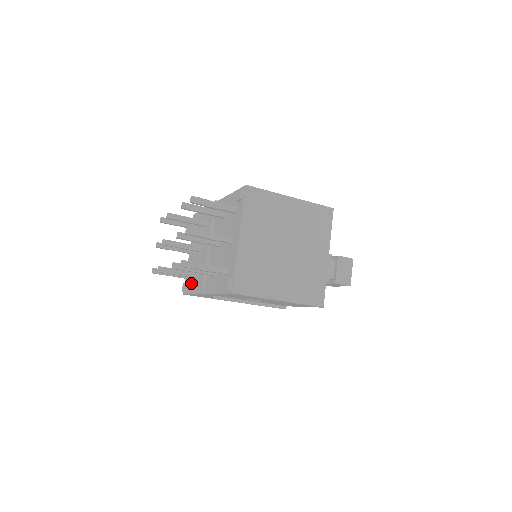
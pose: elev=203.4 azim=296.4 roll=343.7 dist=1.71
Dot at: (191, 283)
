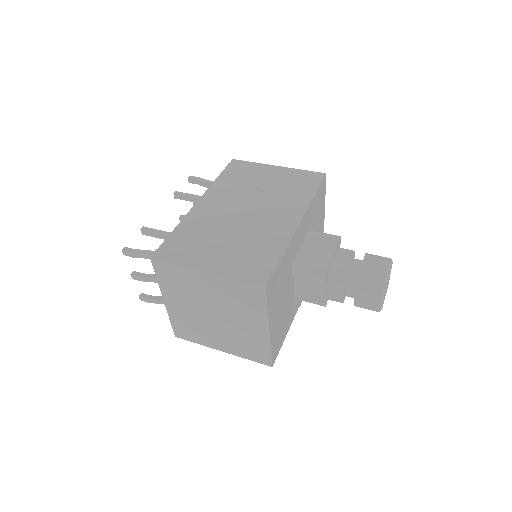
Dot at: occluded
